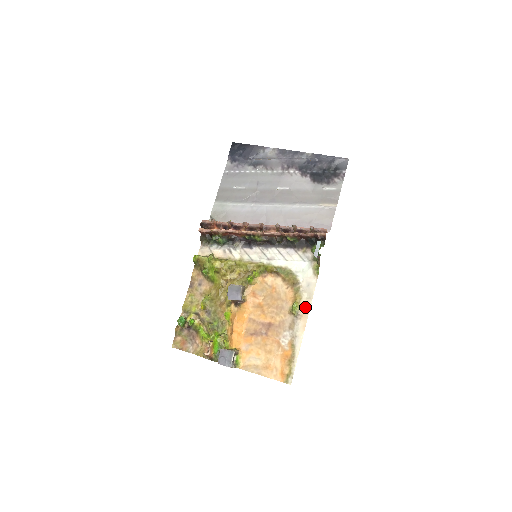
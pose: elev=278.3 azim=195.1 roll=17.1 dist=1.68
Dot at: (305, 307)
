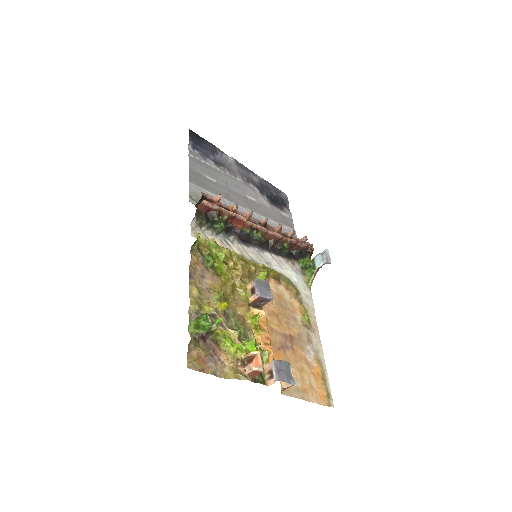
Dot at: (313, 320)
